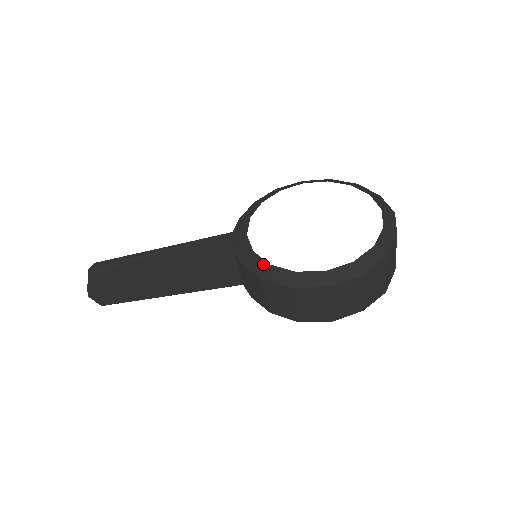
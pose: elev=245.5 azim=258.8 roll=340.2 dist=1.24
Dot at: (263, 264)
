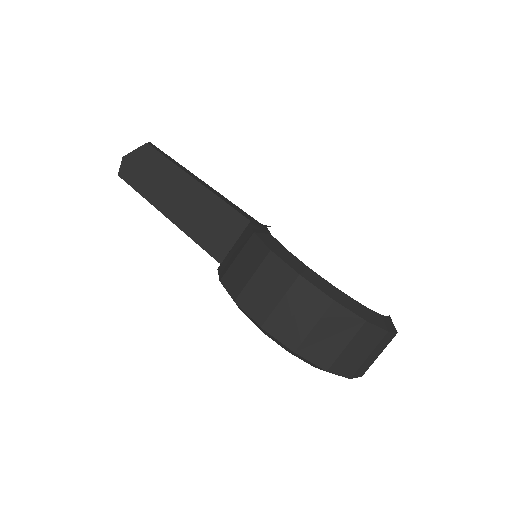
Dot at: (266, 231)
